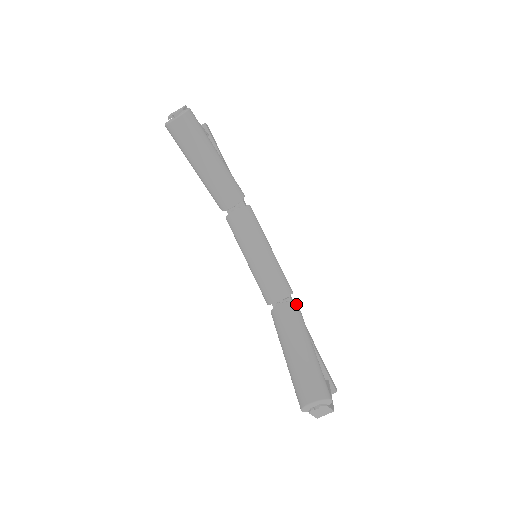
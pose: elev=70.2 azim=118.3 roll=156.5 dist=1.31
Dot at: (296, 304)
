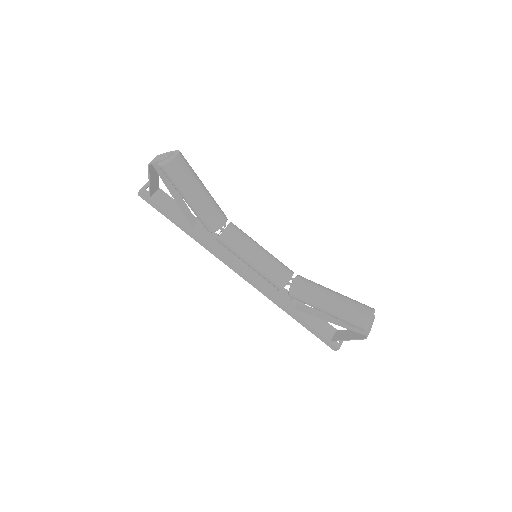
Dot at: occluded
